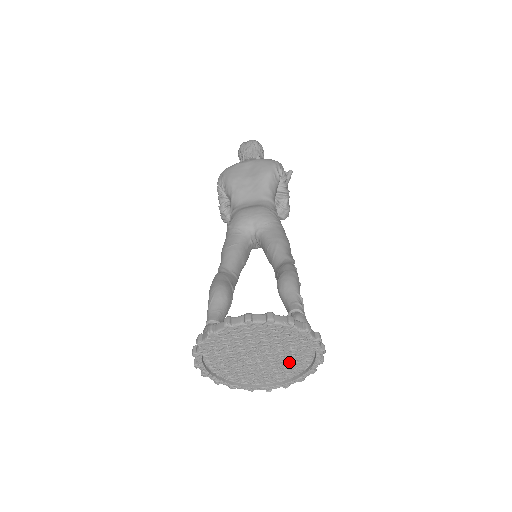
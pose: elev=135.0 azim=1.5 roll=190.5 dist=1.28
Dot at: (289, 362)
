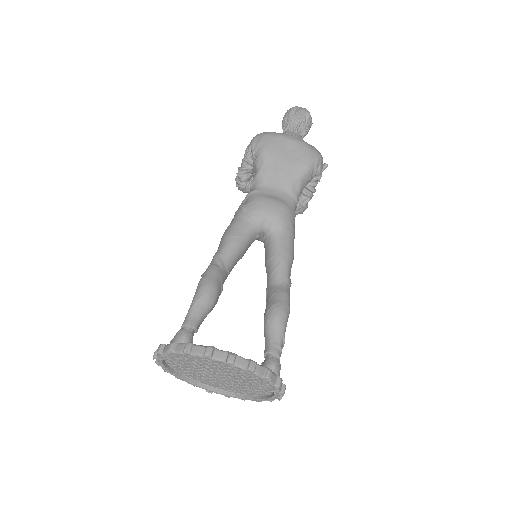
Dot at: (243, 387)
